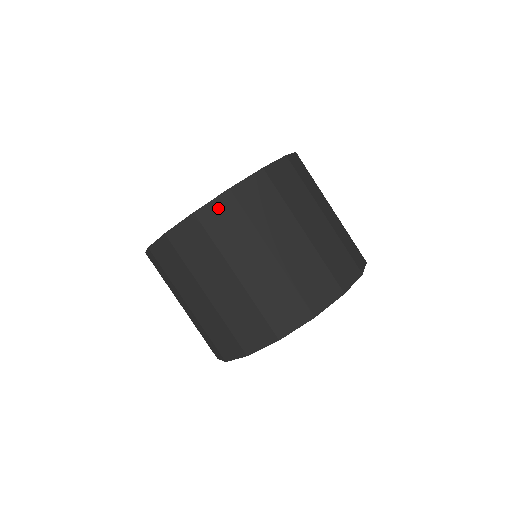
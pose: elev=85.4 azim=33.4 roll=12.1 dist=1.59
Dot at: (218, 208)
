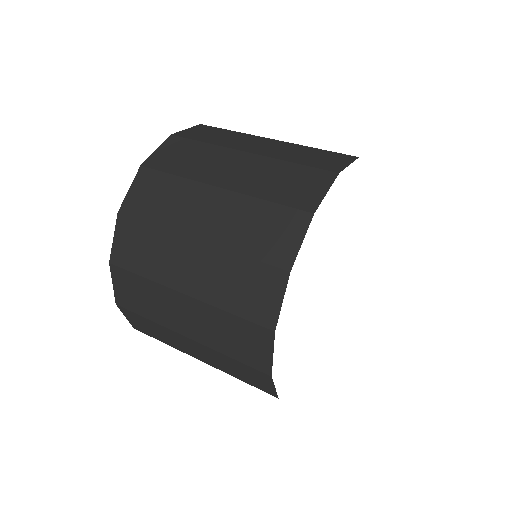
Dot at: (139, 190)
